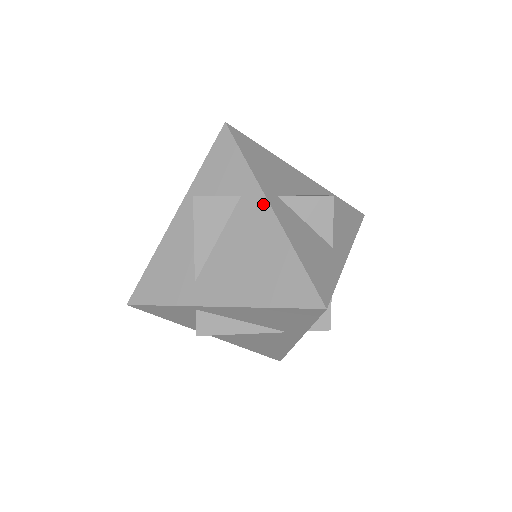
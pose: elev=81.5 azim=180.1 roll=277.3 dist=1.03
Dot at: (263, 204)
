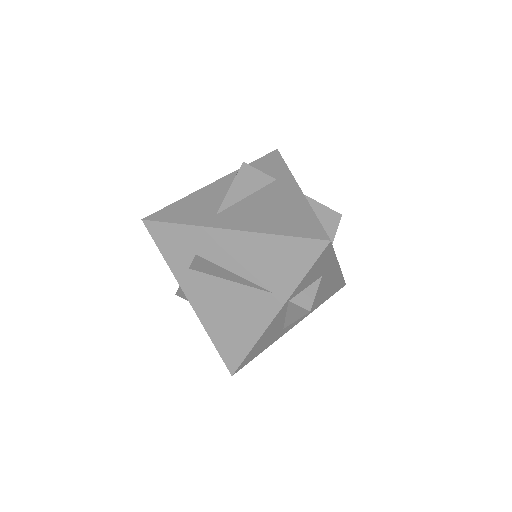
Dot at: (294, 185)
